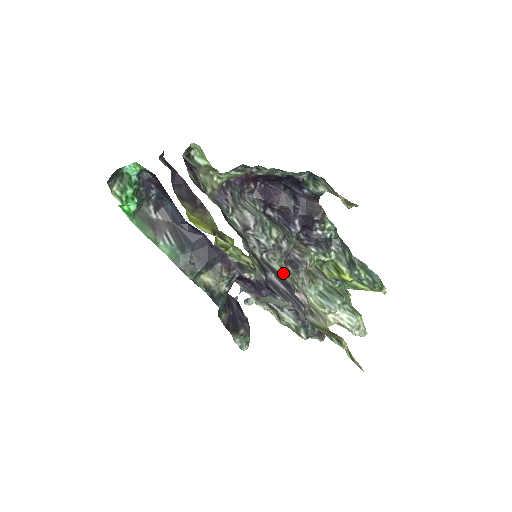
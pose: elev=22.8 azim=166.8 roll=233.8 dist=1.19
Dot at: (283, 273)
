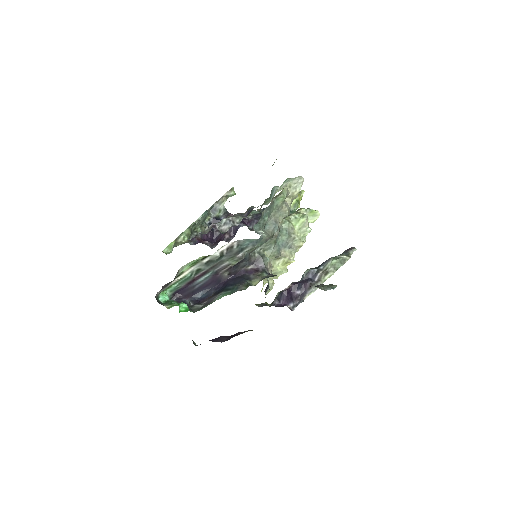
Dot at: occluded
